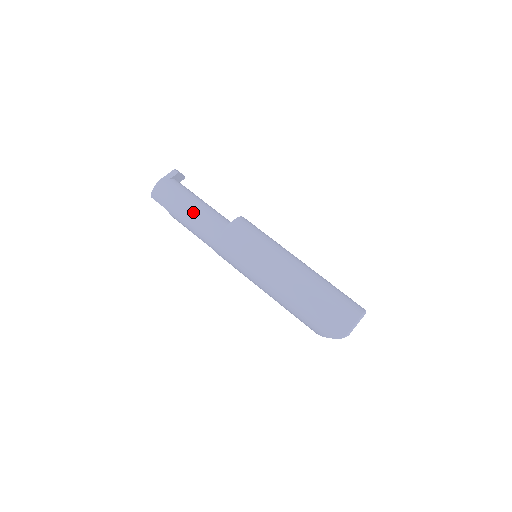
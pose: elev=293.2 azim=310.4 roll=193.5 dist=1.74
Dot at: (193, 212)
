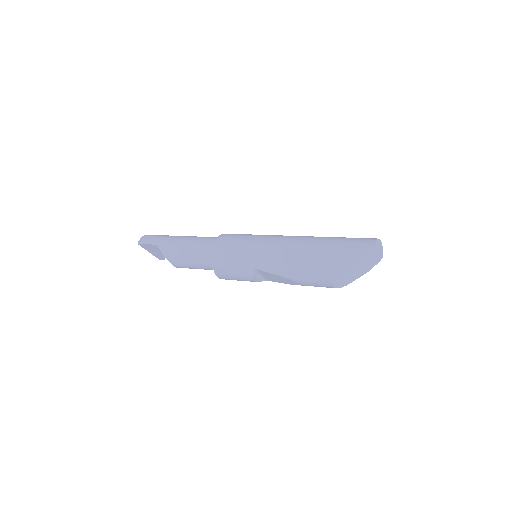
Dot at: (187, 236)
